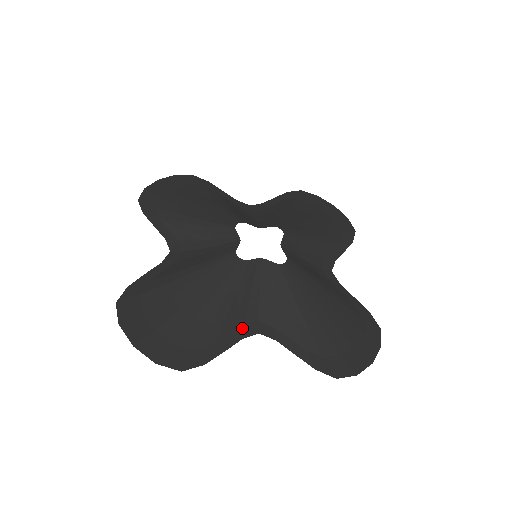
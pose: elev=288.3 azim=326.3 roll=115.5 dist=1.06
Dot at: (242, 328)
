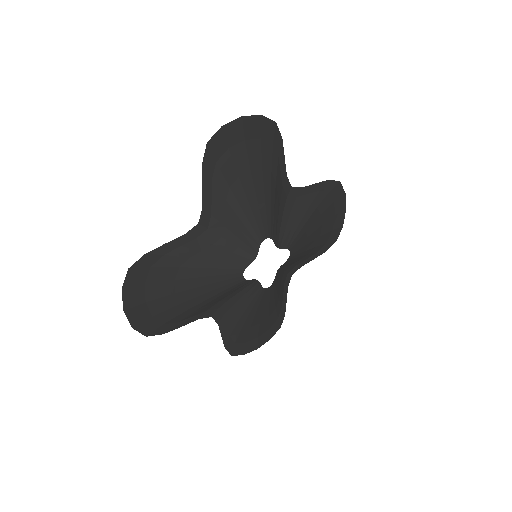
Dot at: (204, 312)
